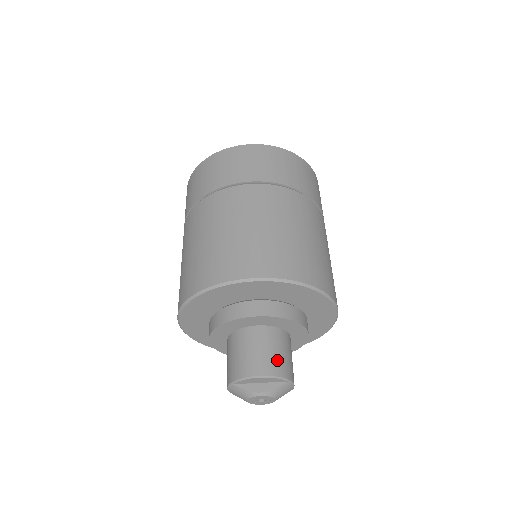
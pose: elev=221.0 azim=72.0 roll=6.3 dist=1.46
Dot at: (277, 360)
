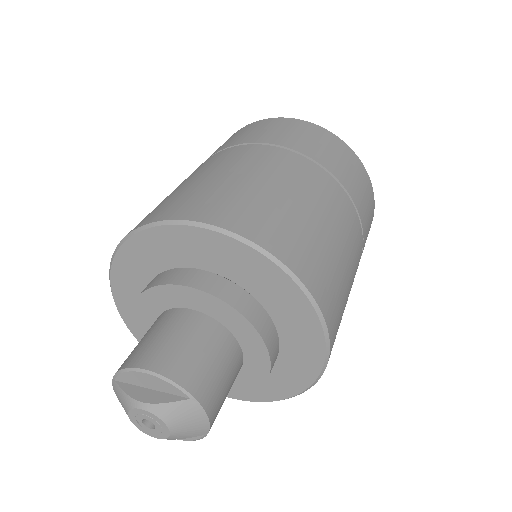
Dot at: (186, 358)
